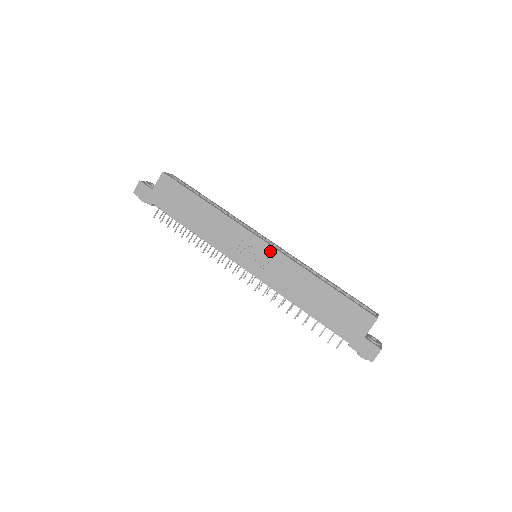
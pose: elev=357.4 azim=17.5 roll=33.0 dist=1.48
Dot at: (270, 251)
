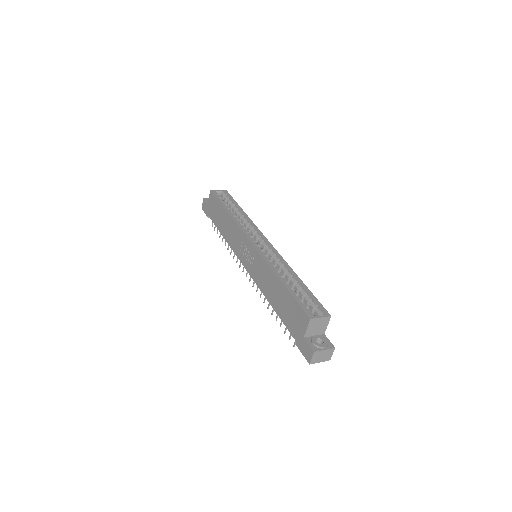
Dot at: (254, 251)
